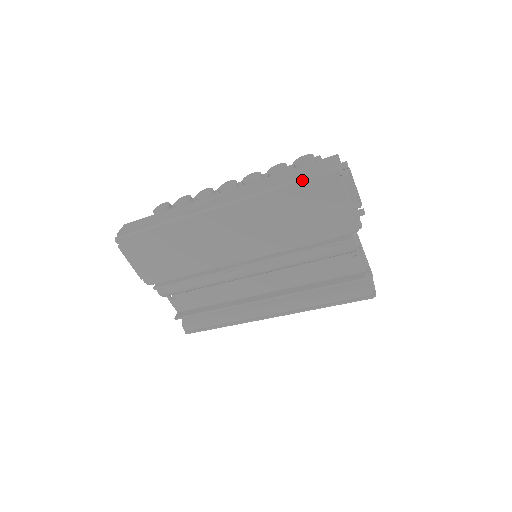
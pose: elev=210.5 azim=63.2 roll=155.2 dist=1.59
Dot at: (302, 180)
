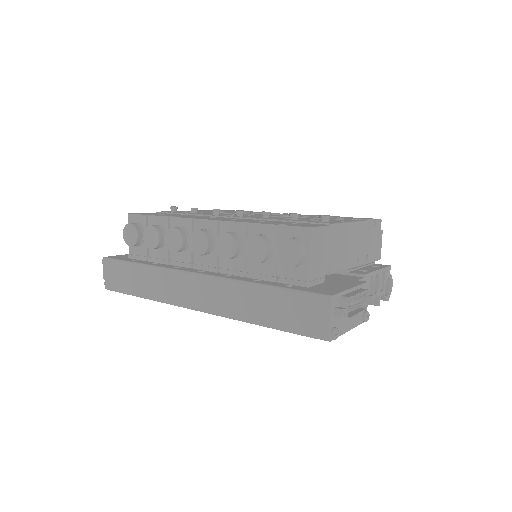
Dot at: occluded
